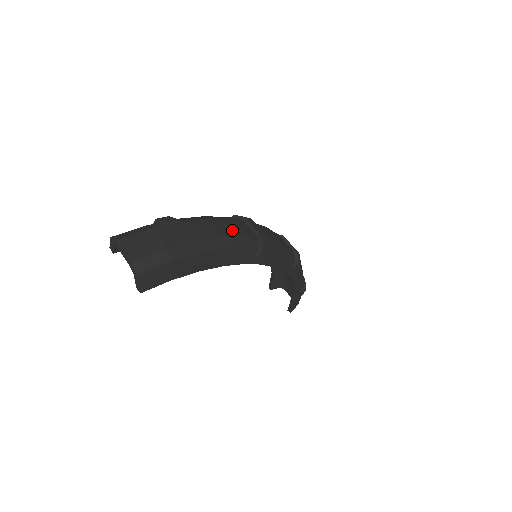
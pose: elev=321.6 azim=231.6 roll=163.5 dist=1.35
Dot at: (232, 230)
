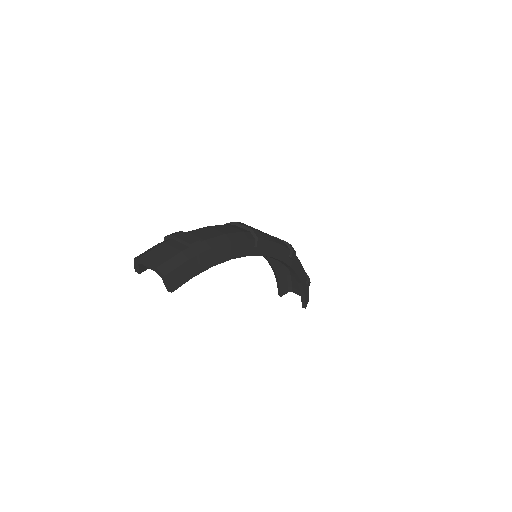
Dot at: (228, 230)
